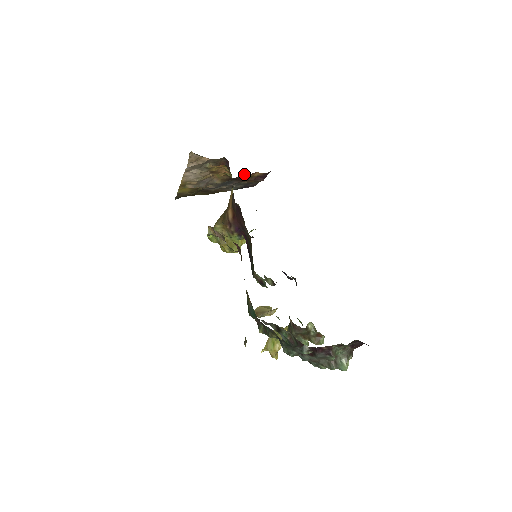
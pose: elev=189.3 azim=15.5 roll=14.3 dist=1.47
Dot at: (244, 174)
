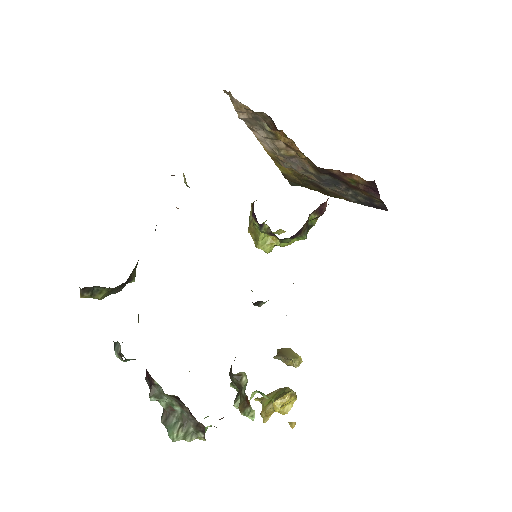
Dot at: (338, 170)
